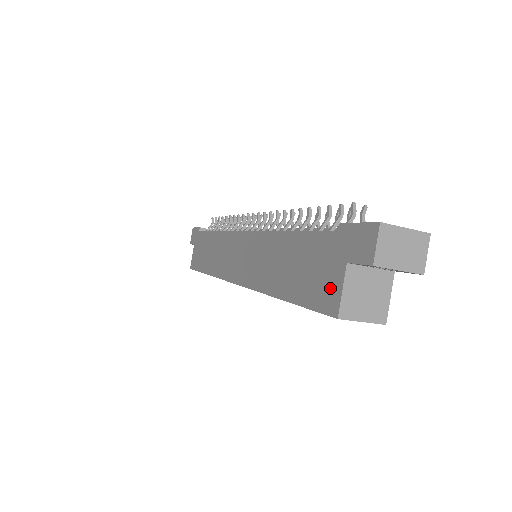
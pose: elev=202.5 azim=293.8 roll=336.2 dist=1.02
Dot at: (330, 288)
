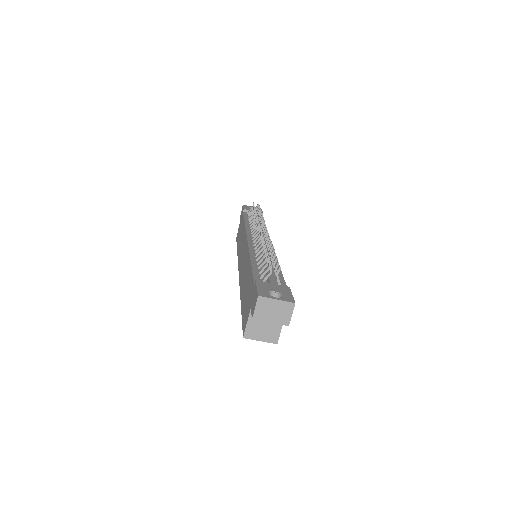
Dot at: (246, 317)
